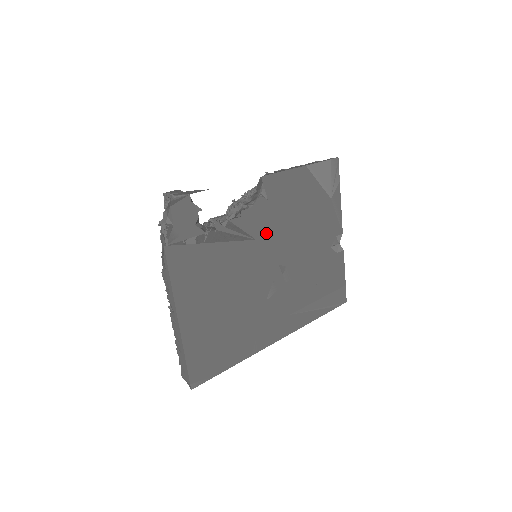
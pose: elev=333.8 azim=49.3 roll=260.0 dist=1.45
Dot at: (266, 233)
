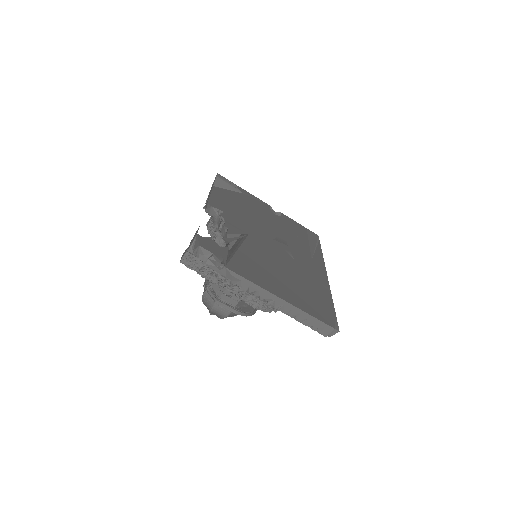
Dot at: (247, 228)
